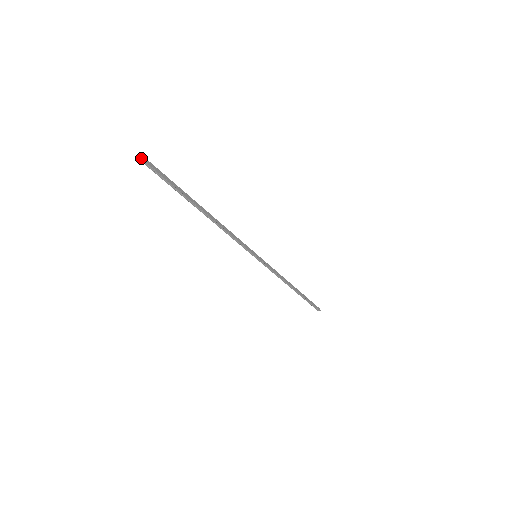
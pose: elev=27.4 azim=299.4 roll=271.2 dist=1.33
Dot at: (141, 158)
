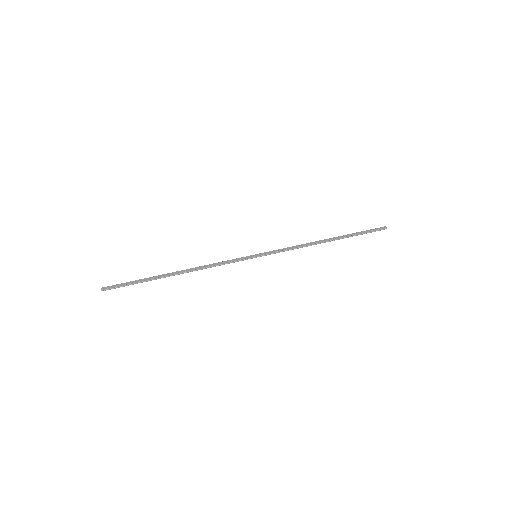
Dot at: (101, 290)
